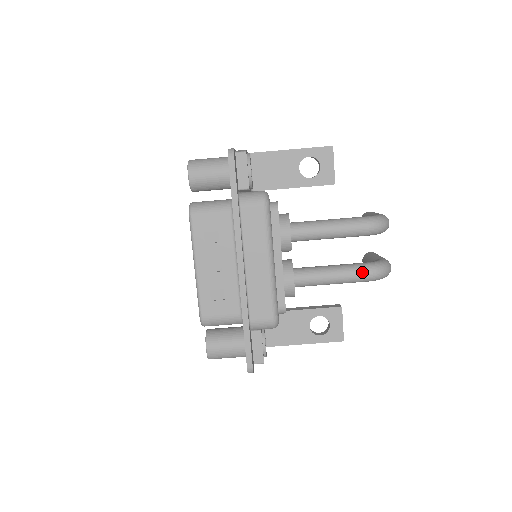
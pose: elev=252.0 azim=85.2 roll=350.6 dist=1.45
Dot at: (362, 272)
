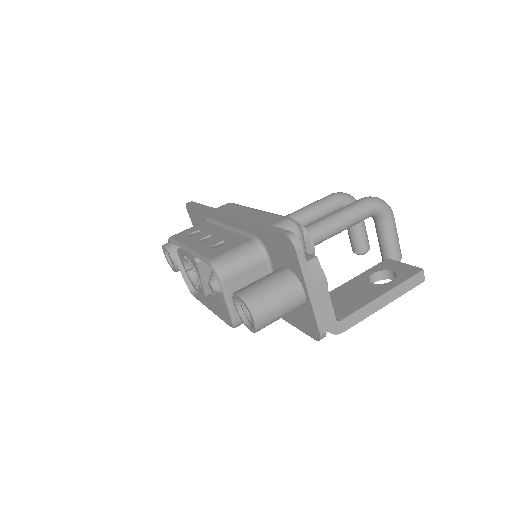
Dot at: (356, 201)
